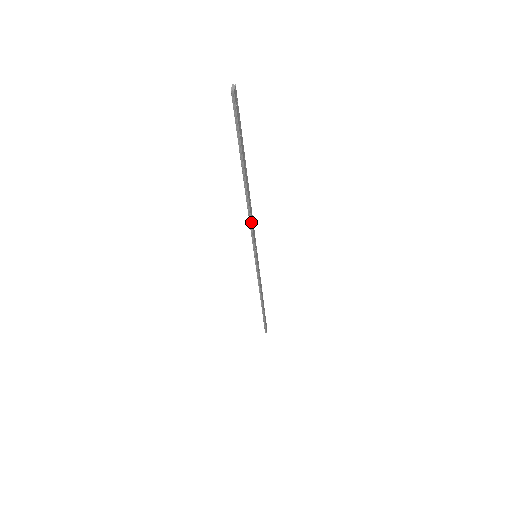
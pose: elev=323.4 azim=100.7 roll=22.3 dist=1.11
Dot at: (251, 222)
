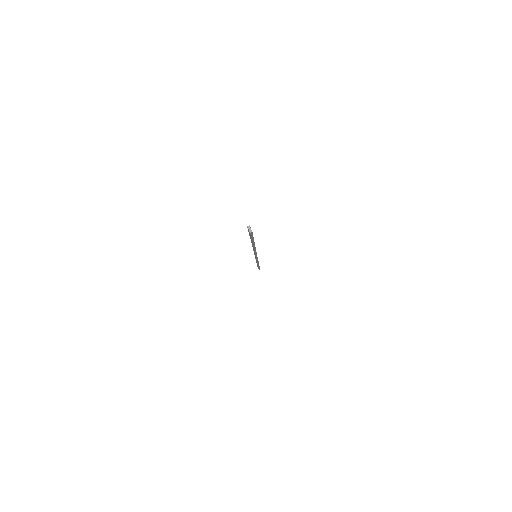
Dot at: (256, 252)
